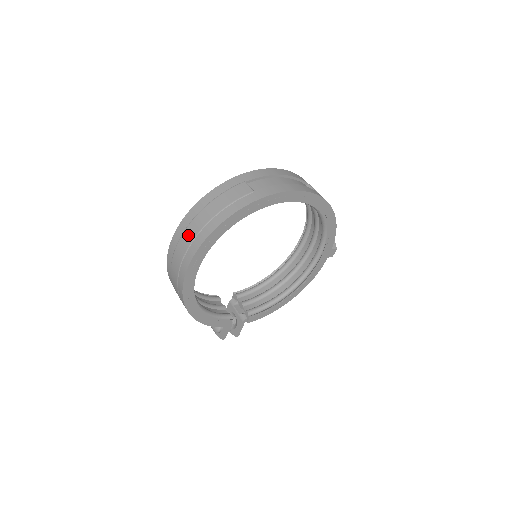
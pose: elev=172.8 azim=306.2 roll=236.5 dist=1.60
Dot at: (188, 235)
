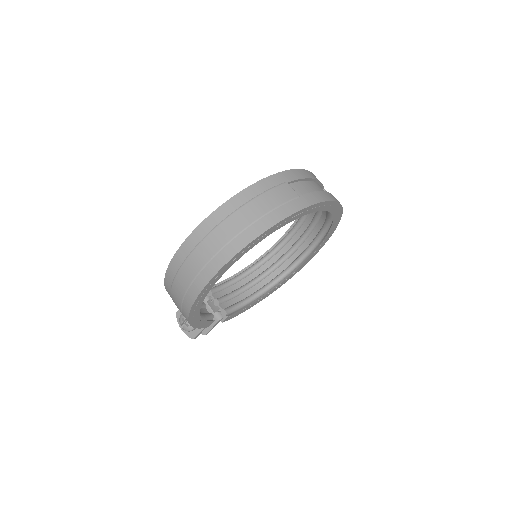
Dot at: (221, 234)
